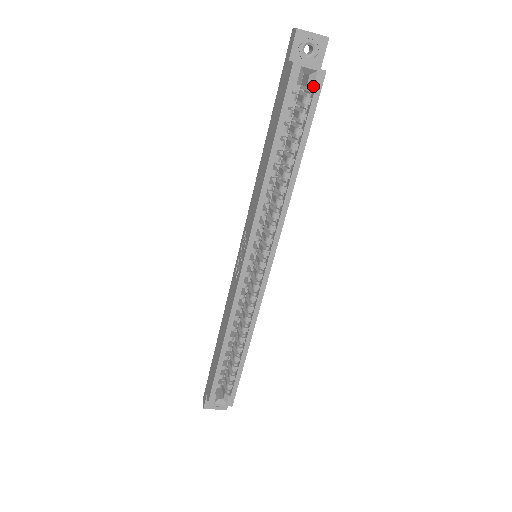
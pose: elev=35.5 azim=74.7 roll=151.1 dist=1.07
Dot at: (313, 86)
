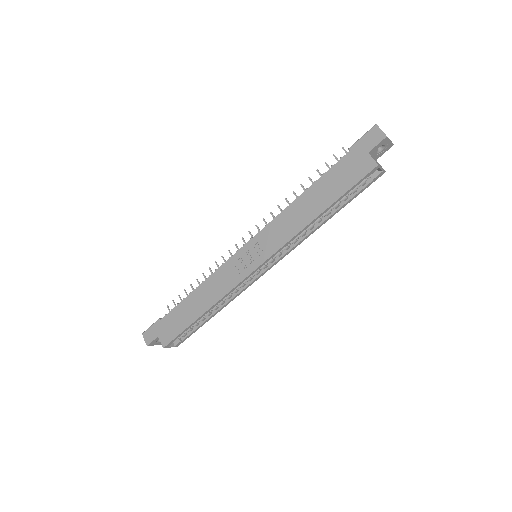
Dot at: (374, 178)
